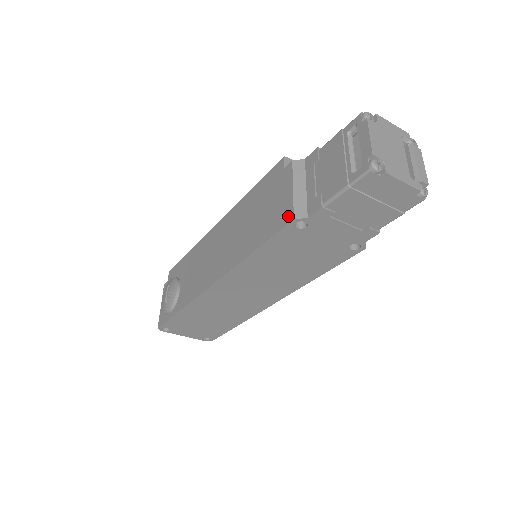
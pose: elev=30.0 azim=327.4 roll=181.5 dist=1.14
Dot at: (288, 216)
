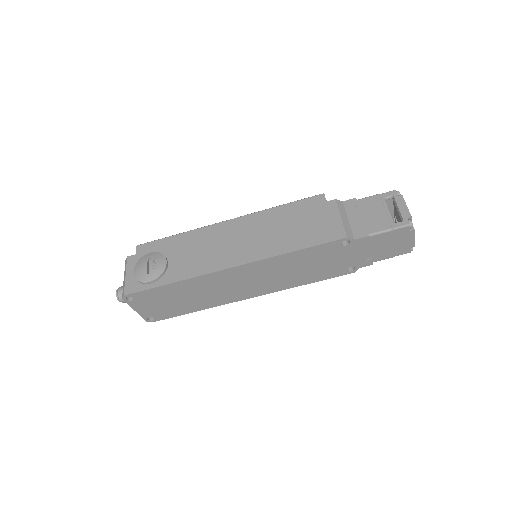
Dot at: (340, 234)
